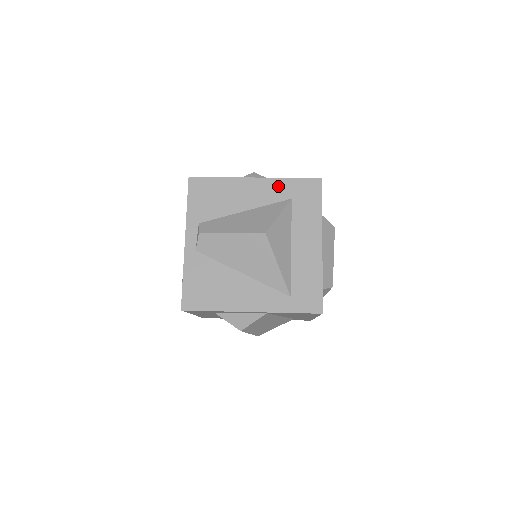
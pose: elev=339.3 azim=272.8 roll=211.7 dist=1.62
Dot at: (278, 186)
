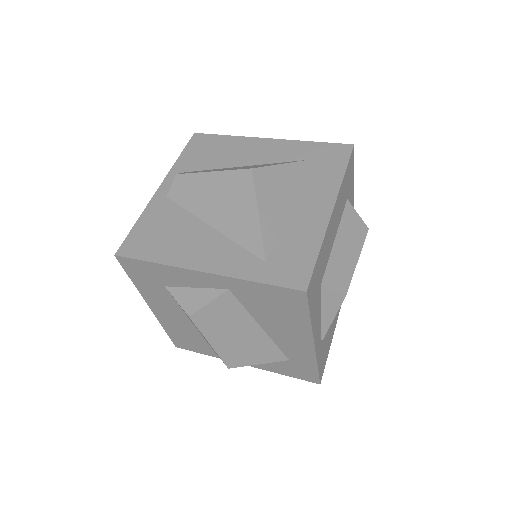
Dot at: (294, 147)
